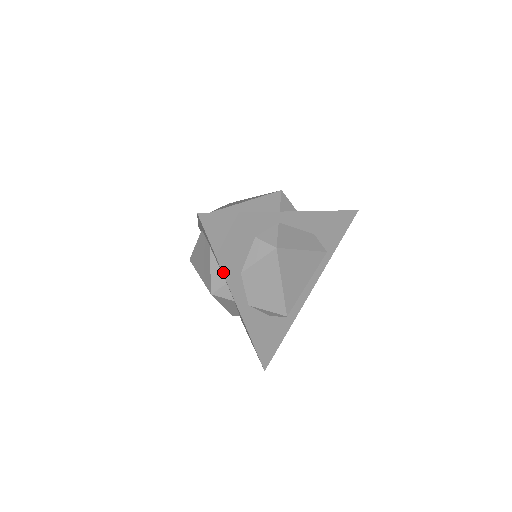
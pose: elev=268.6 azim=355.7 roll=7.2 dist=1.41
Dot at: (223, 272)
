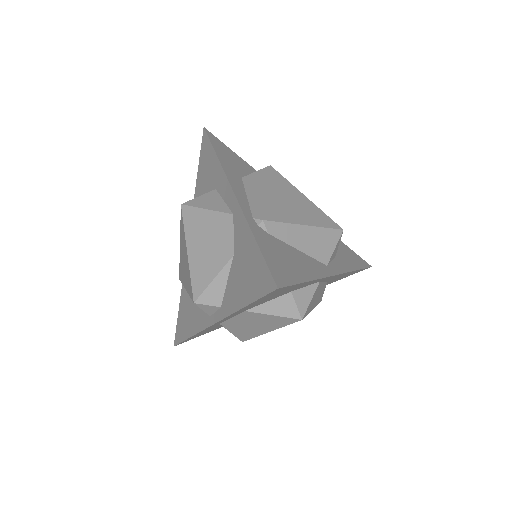
Dot at: (233, 313)
